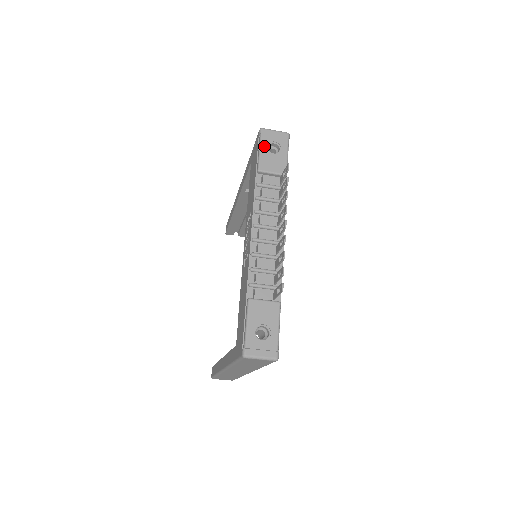
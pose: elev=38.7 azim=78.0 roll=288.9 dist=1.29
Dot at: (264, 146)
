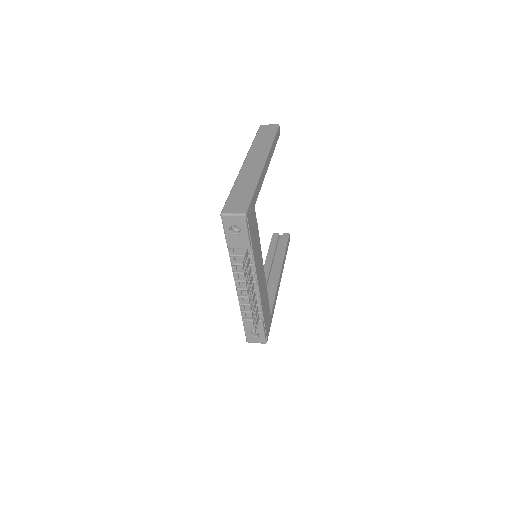
Dot at: (227, 230)
